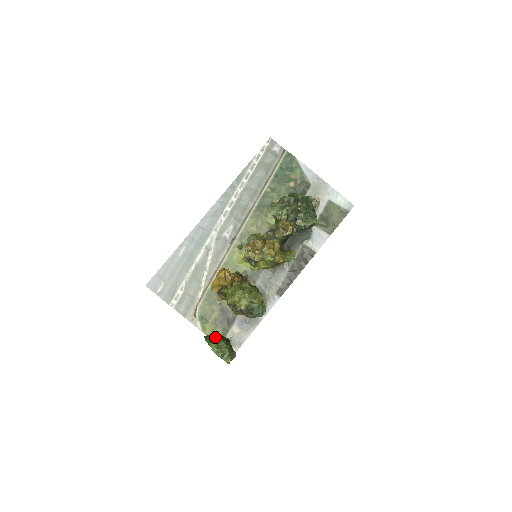
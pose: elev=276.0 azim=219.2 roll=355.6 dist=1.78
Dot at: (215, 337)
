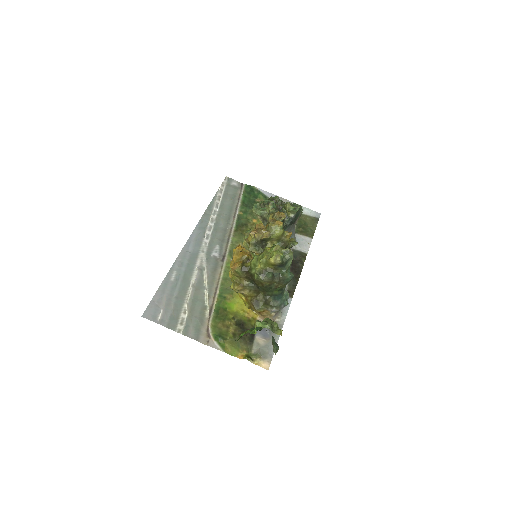
Dot at: occluded
